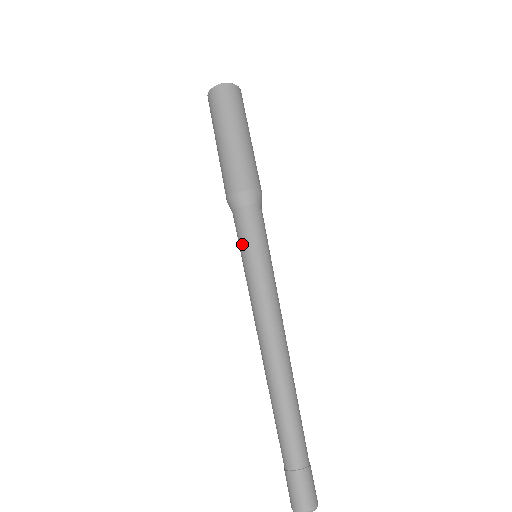
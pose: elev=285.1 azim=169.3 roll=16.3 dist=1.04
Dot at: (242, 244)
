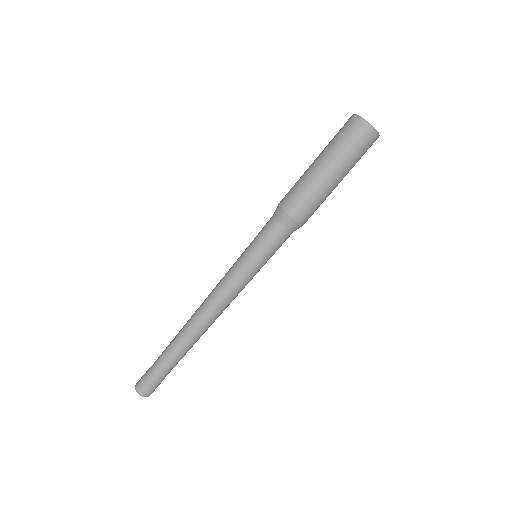
Dot at: (253, 240)
